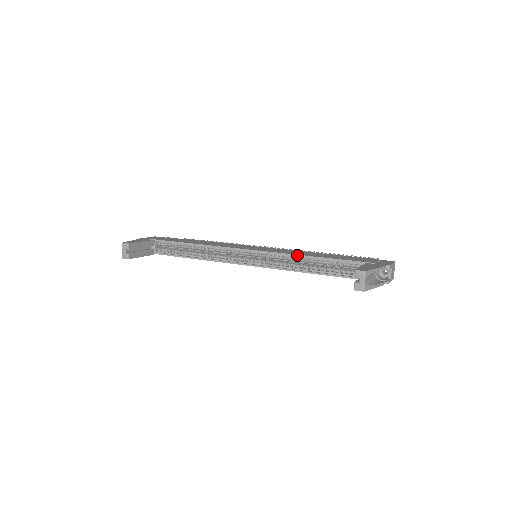
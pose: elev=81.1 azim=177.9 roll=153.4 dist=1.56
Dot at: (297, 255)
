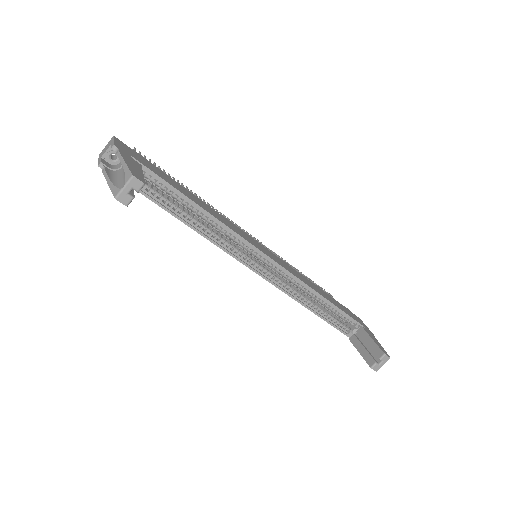
Dot at: (311, 288)
